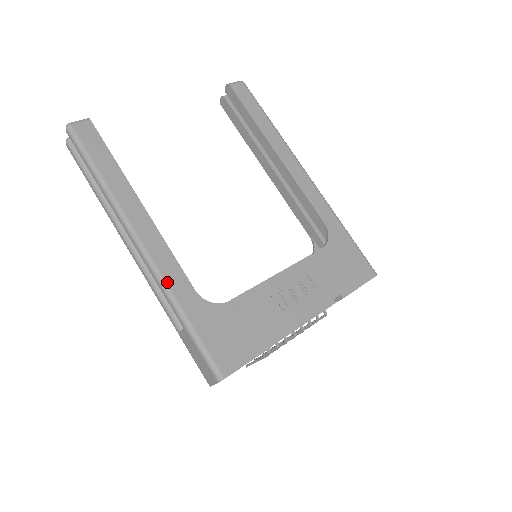
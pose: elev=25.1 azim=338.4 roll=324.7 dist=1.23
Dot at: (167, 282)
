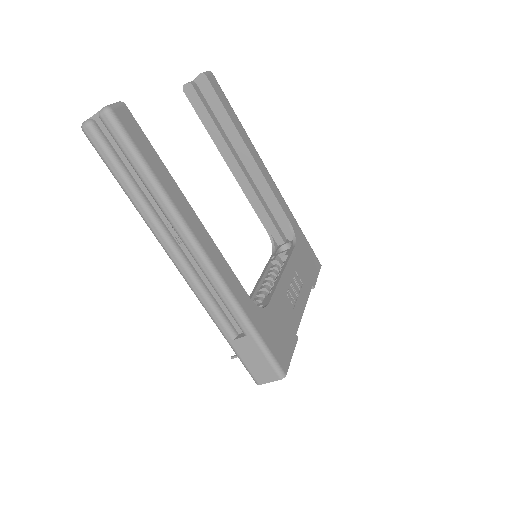
Dot at: (233, 293)
